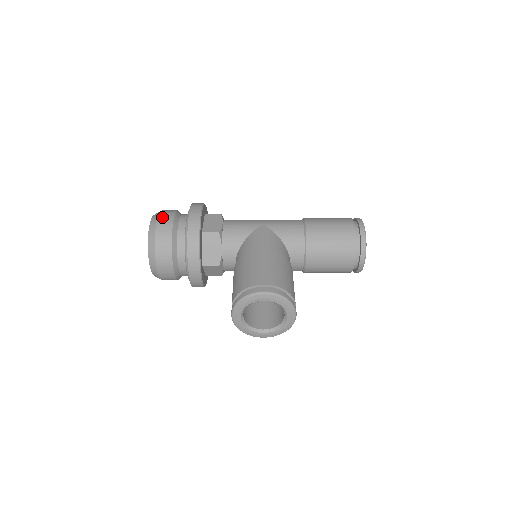
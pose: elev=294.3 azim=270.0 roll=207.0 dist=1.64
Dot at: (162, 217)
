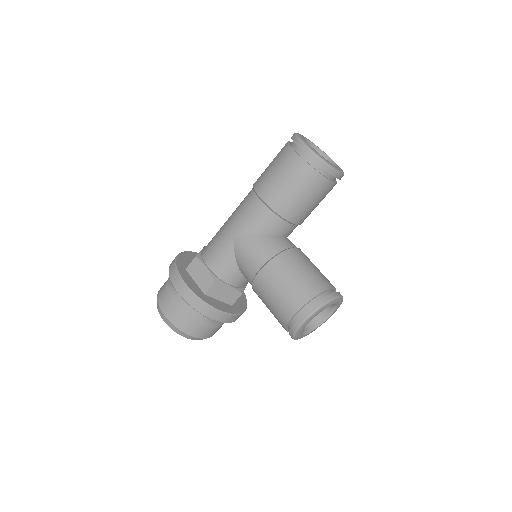
Dot at: (166, 312)
